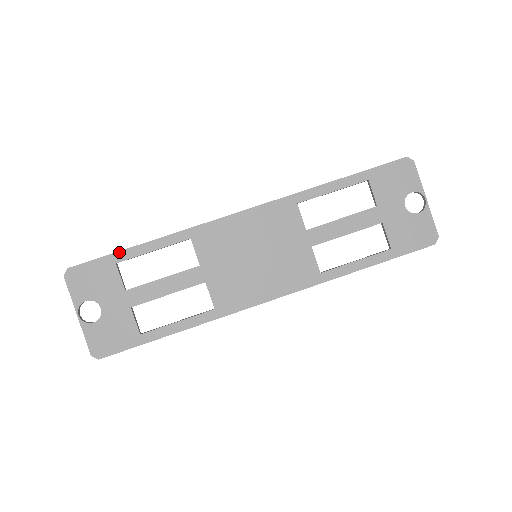
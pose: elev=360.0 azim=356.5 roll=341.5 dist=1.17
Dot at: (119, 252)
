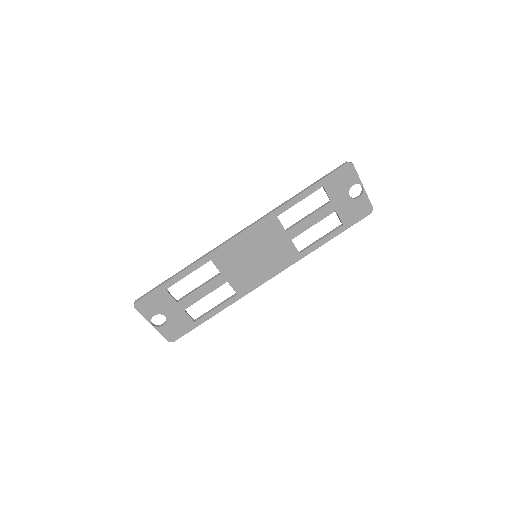
Dot at: (166, 283)
